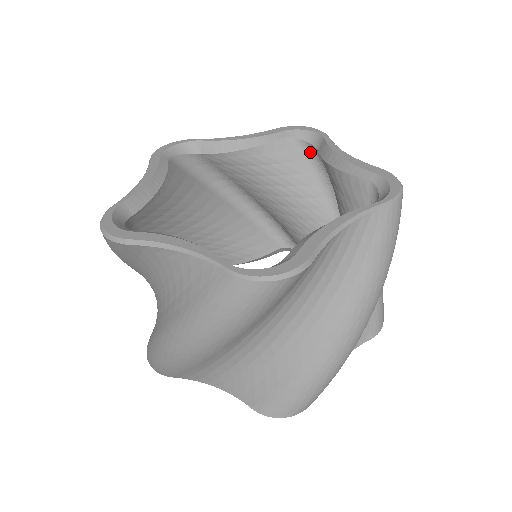
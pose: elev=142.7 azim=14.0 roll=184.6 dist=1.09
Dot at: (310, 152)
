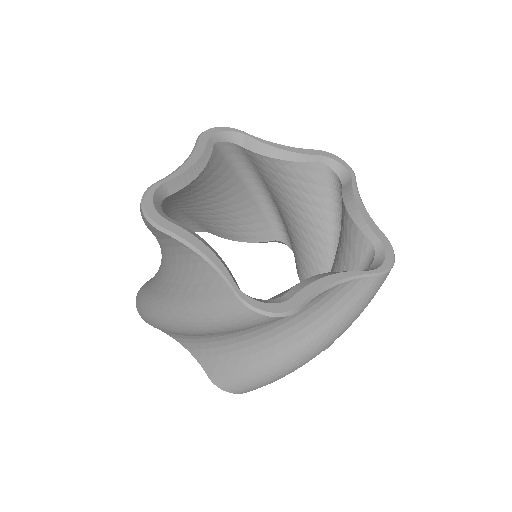
Dot at: (229, 149)
